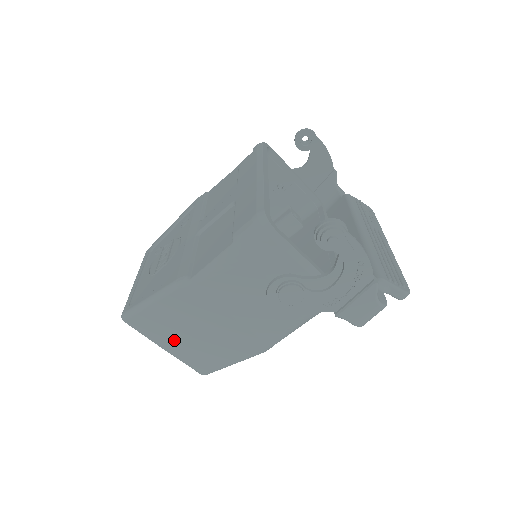
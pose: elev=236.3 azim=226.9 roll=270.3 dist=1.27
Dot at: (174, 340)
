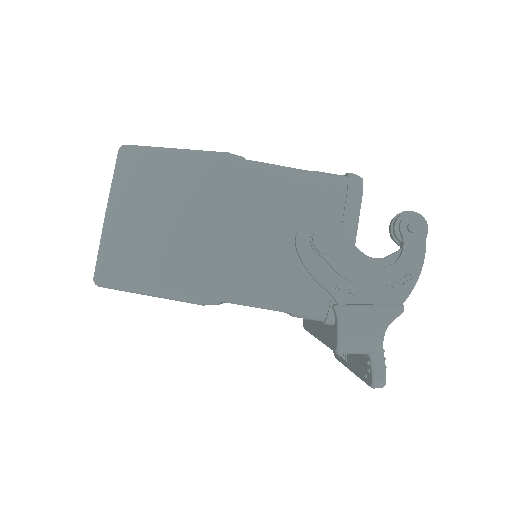
Dot at: (135, 209)
